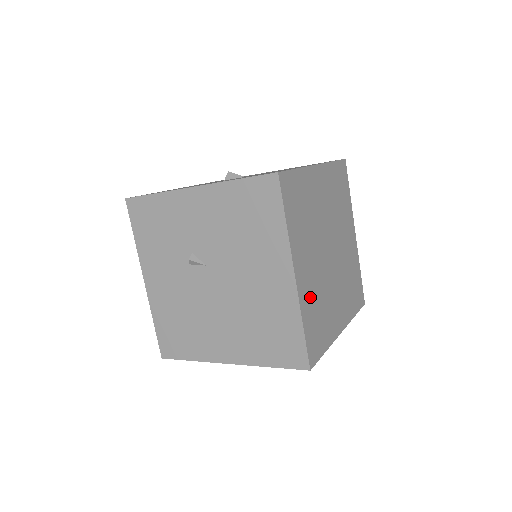
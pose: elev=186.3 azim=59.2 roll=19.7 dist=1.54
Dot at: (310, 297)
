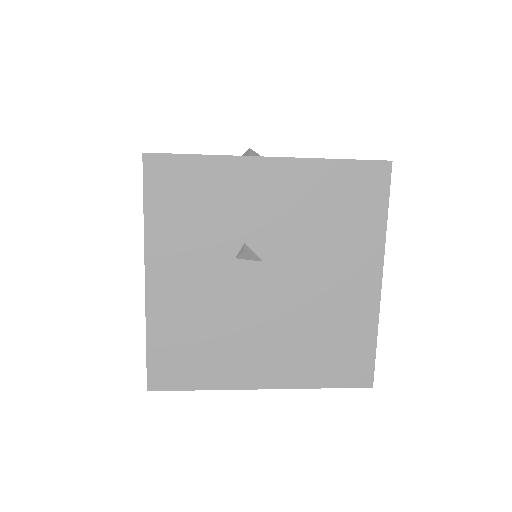
Dot at: occluded
